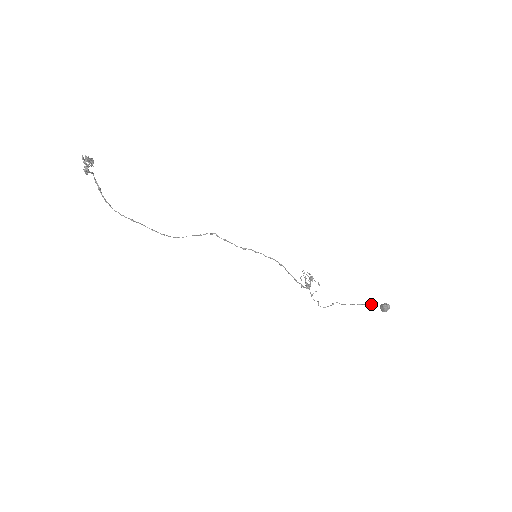
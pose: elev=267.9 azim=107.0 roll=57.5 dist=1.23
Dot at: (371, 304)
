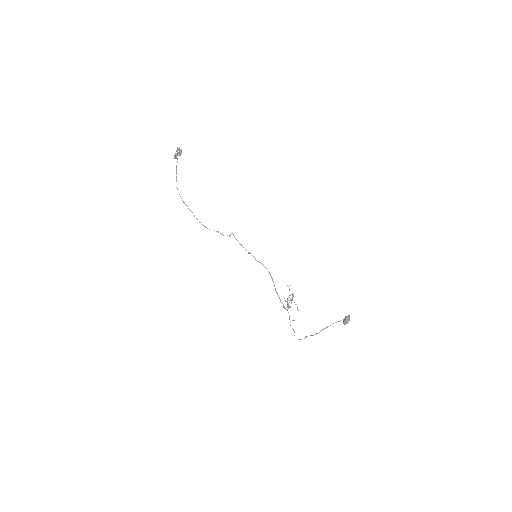
Dot at: (336, 322)
